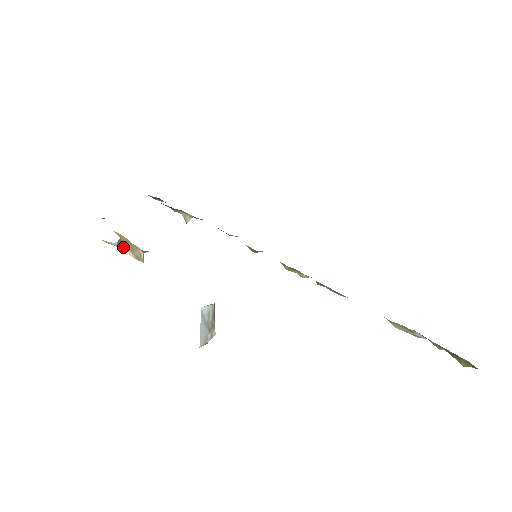
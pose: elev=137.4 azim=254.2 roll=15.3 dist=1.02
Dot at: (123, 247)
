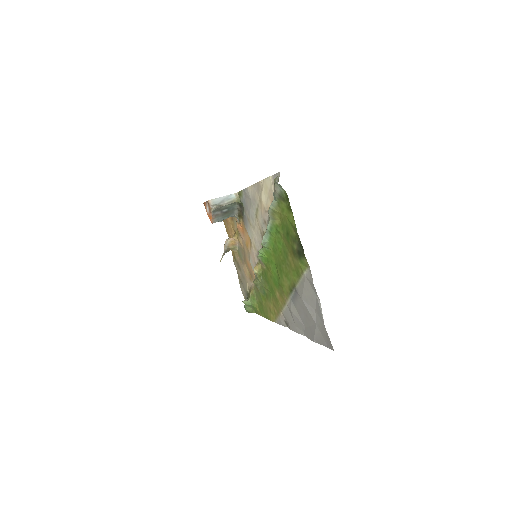
Dot at: (226, 249)
